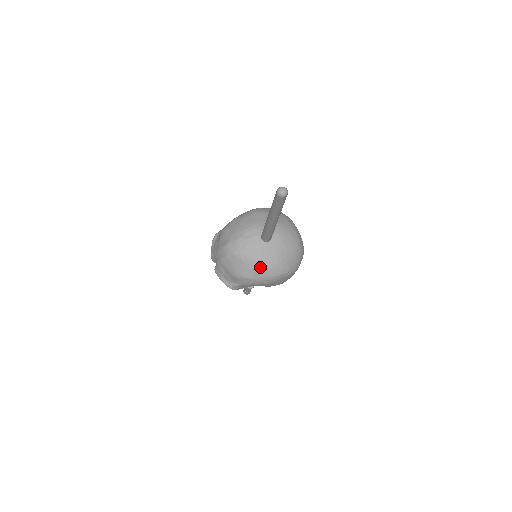
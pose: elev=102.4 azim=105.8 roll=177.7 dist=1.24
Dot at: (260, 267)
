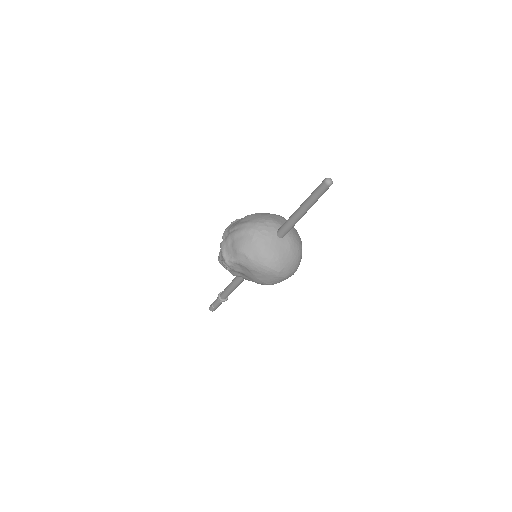
Dot at: (263, 252)
